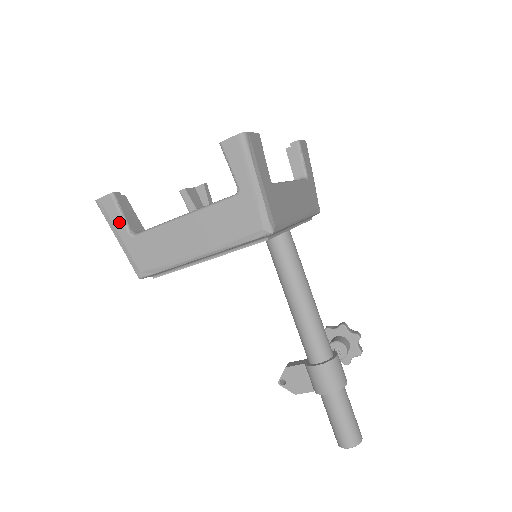
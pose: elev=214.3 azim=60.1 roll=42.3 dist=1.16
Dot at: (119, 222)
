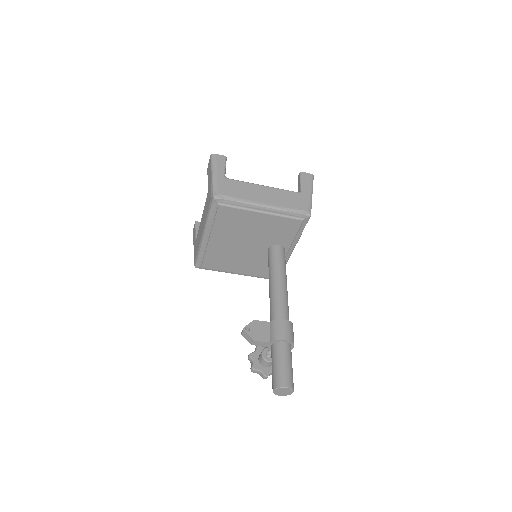
Dot at: (222, 168)
